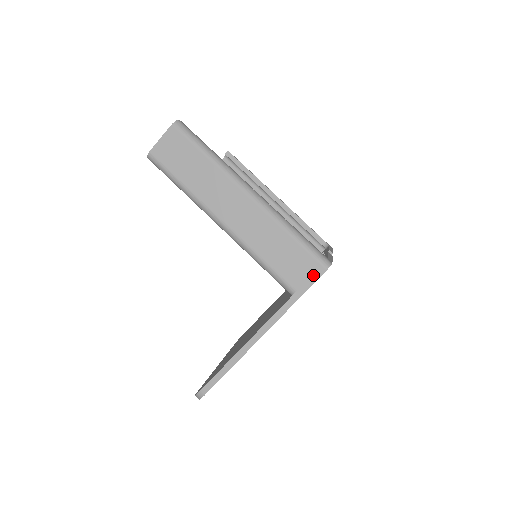
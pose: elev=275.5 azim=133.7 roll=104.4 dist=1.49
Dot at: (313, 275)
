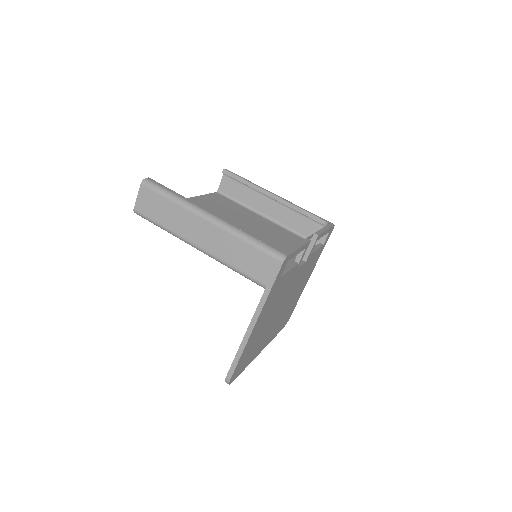
Dot at: (274, 270)
